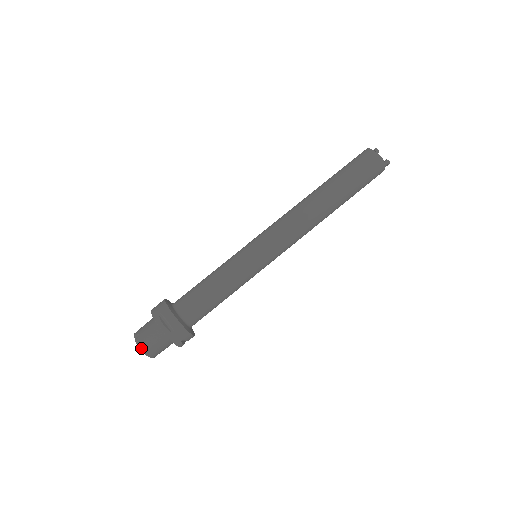
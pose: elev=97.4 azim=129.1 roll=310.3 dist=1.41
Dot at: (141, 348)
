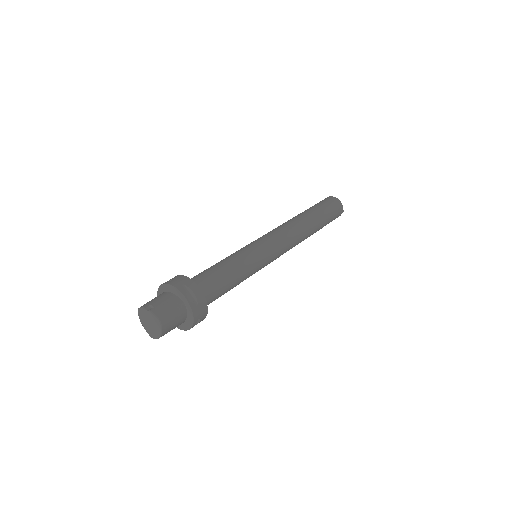
Dot at: (160, 318)
